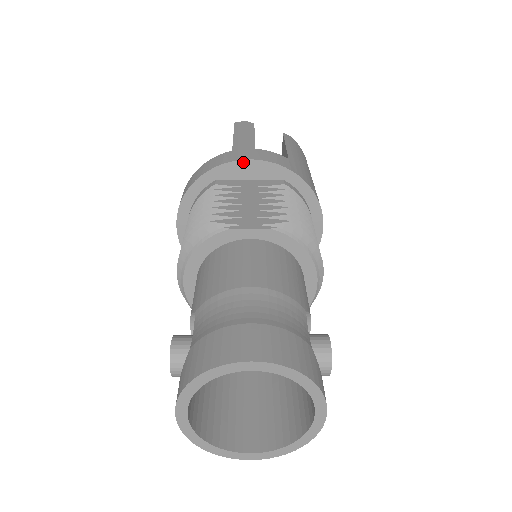
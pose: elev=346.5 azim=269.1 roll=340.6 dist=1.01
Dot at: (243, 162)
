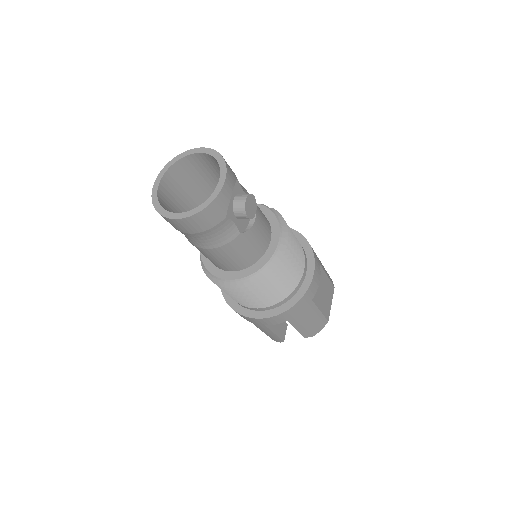
Dot at: occluded
